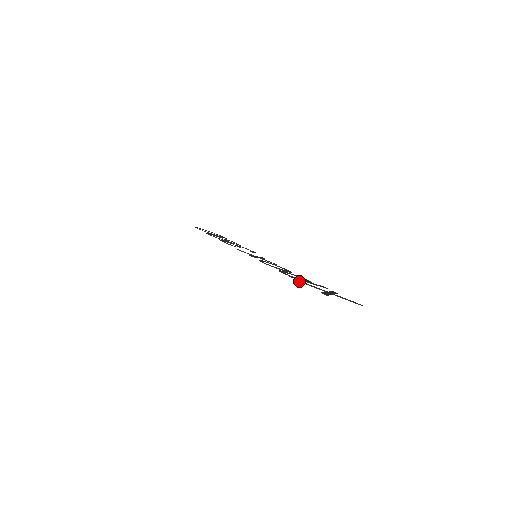
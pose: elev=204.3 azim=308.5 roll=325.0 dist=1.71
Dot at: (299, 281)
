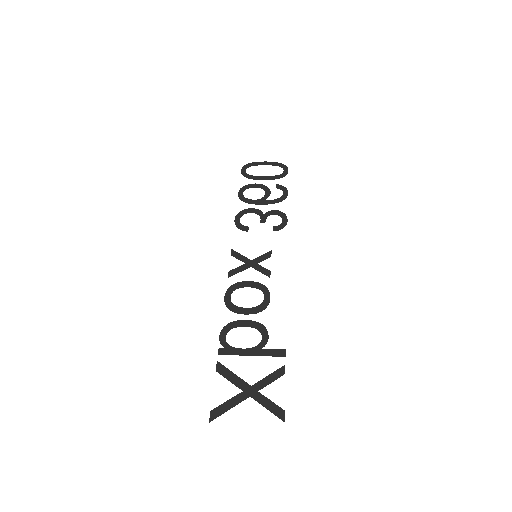
Dot at: occluded
